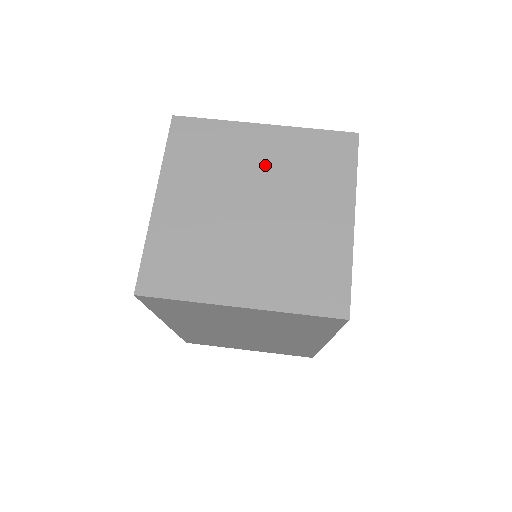
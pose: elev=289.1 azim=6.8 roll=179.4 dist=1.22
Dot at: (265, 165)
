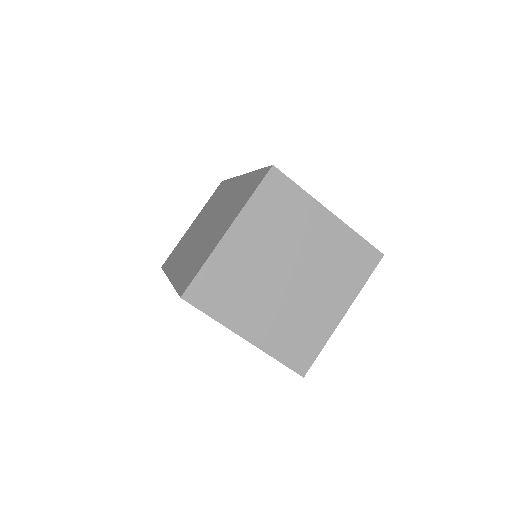
Dot at: (314, 246)
